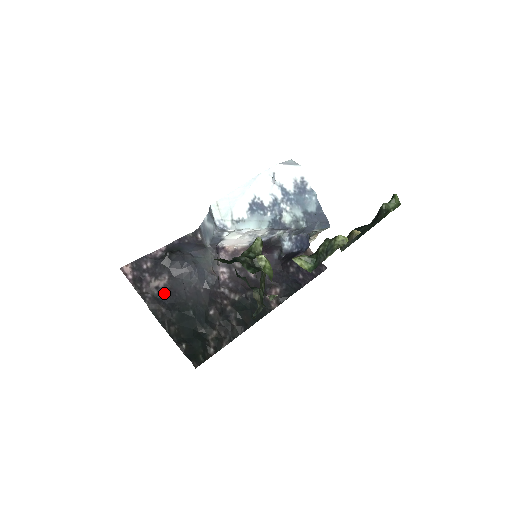
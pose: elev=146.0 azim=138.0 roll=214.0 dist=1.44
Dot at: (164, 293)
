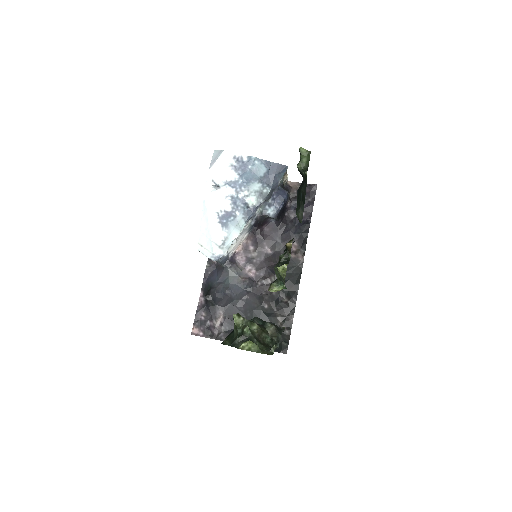
Dot at: (228, 324)
